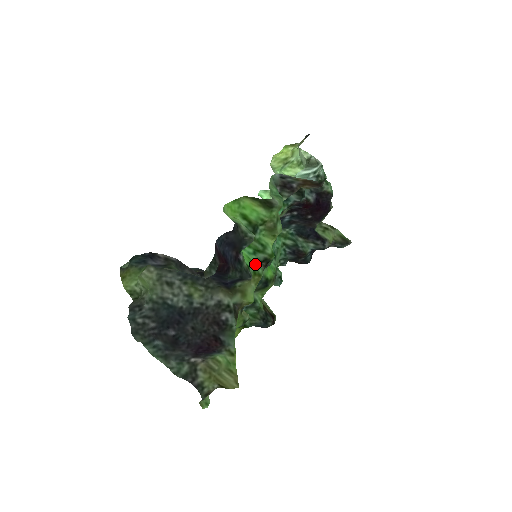
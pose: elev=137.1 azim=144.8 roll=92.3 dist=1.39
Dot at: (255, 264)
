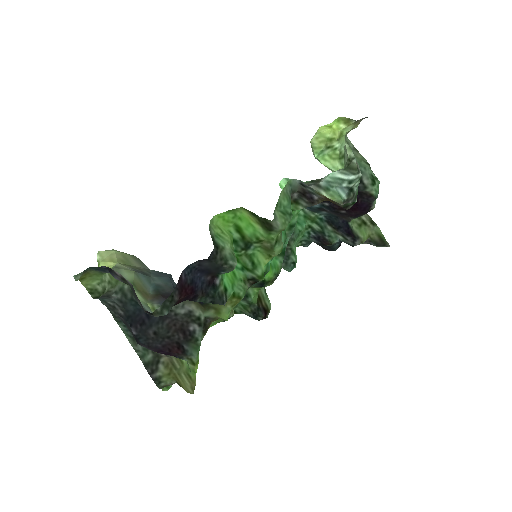
Dot at: (239, 283)
